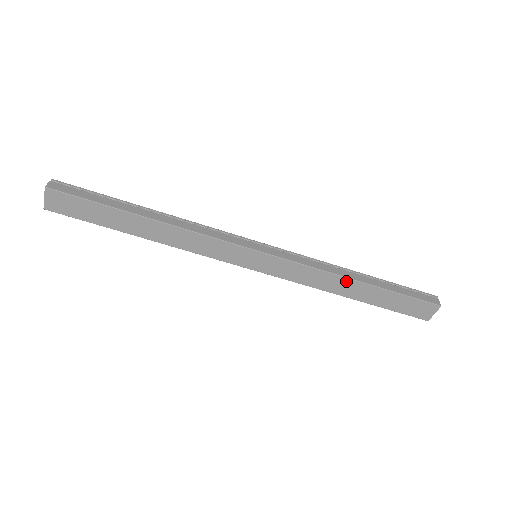
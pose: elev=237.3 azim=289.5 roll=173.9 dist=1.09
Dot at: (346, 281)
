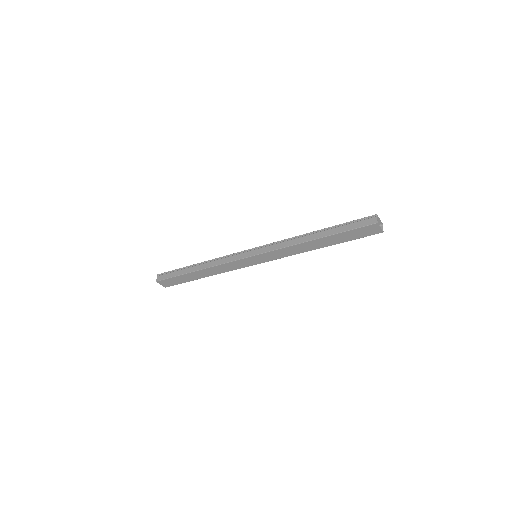
Dot at: (307, 243)
